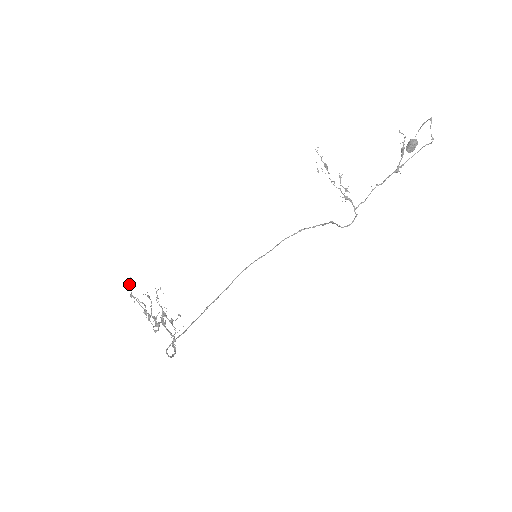
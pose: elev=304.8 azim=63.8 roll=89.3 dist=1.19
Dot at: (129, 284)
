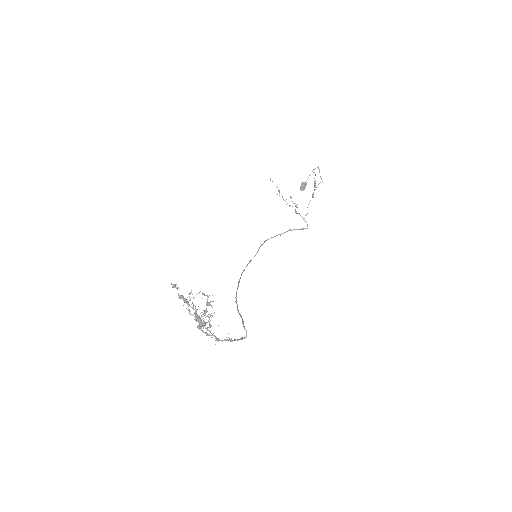
Dot at: (173, 287)
